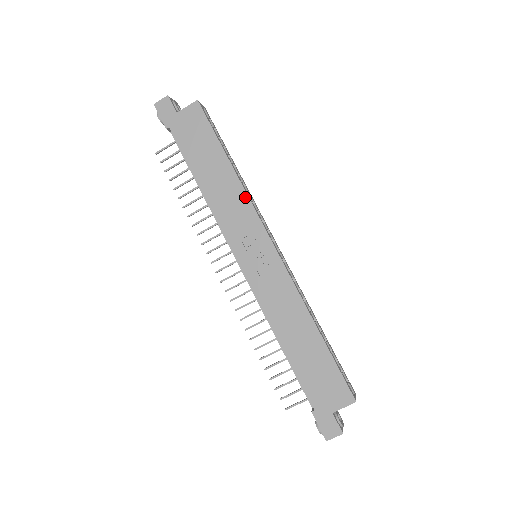
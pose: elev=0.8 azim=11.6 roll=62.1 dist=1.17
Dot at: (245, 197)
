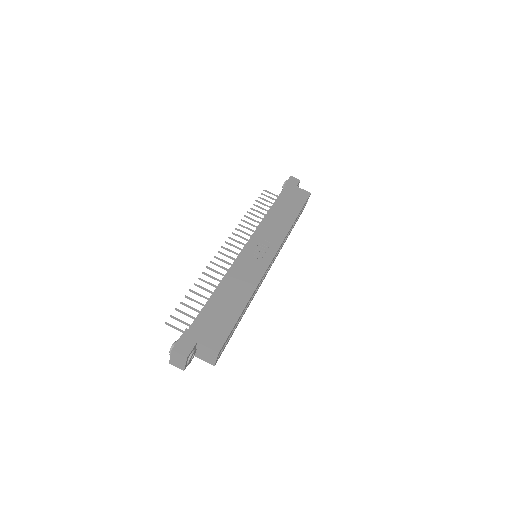
Dot at: (286, 231)
